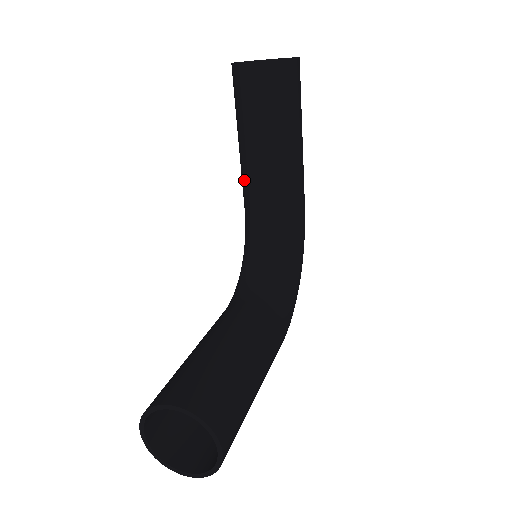
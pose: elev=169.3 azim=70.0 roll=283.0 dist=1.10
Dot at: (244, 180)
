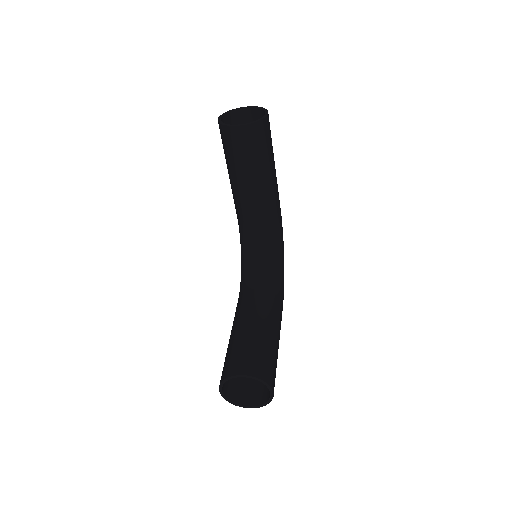
Dot at: (237, 201)
